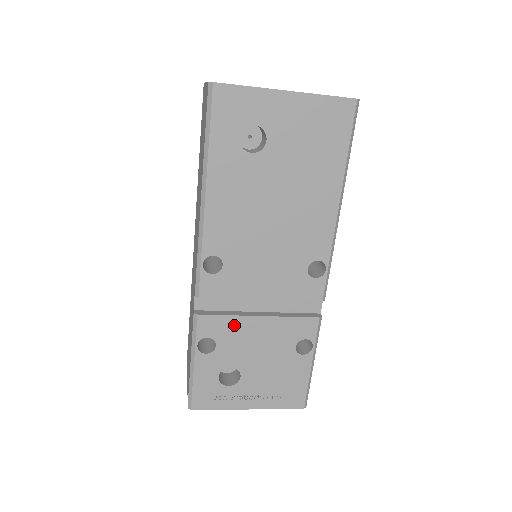
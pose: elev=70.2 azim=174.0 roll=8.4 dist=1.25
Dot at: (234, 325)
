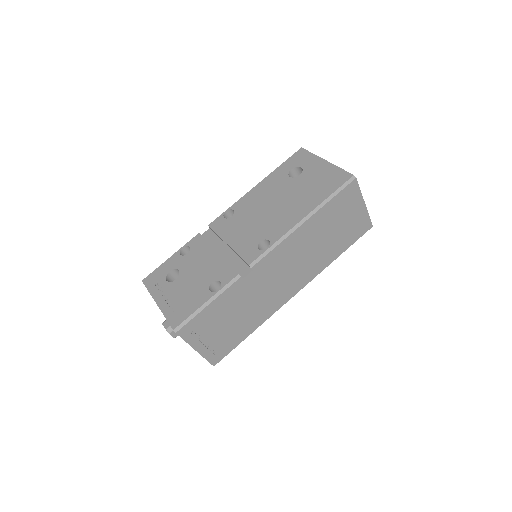
Dot at: (204, 249)
